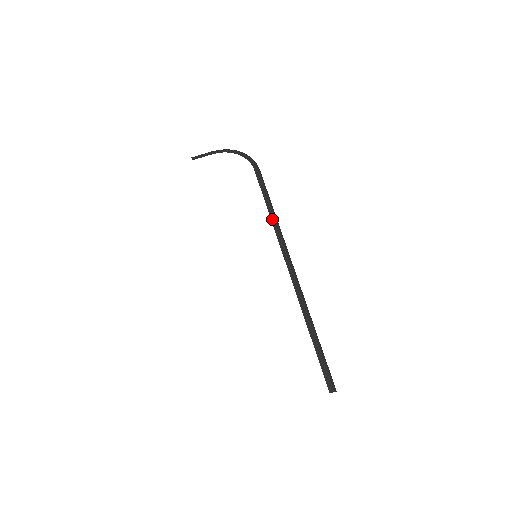
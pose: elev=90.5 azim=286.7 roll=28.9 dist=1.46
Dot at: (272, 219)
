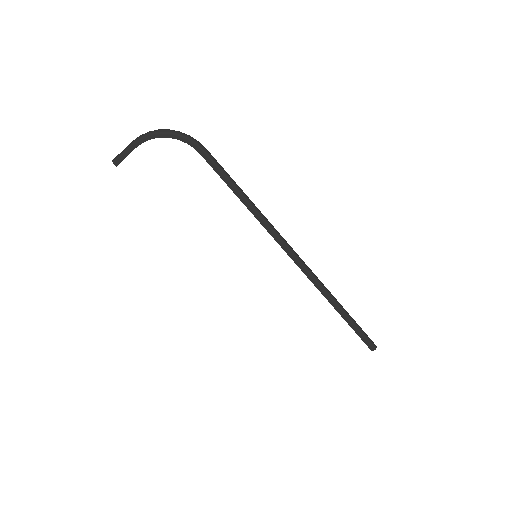
Dot at: (254, 215)
